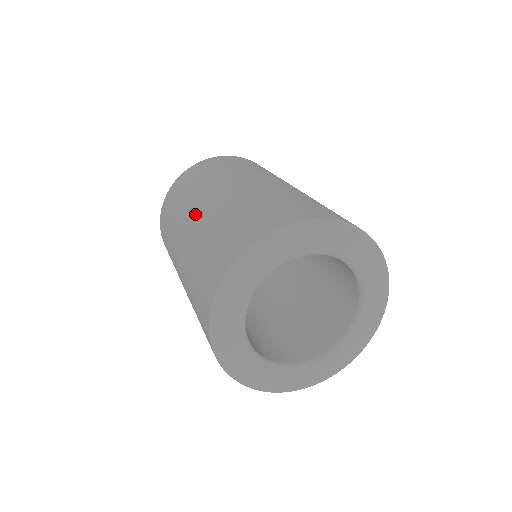
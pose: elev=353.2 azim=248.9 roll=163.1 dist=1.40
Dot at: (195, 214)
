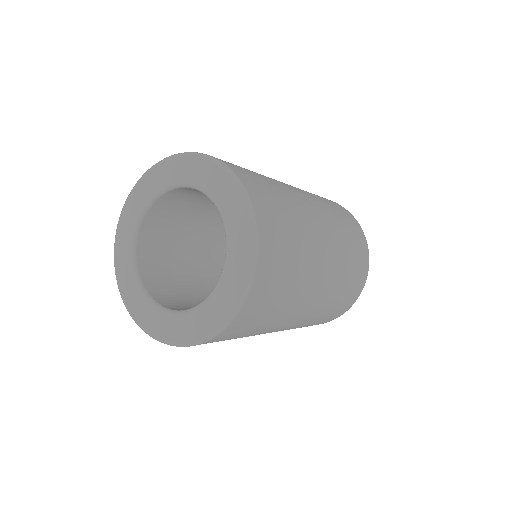
Dot at: occluded
